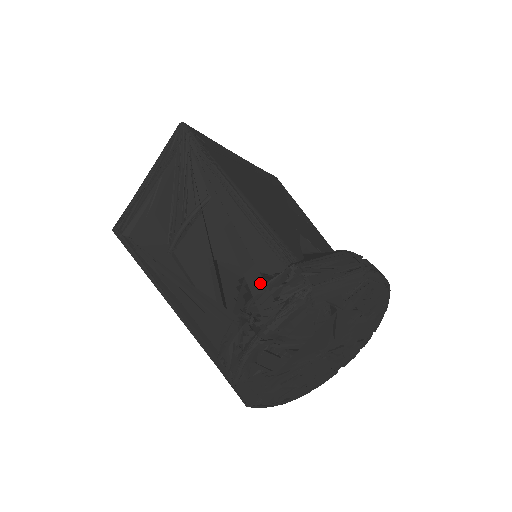
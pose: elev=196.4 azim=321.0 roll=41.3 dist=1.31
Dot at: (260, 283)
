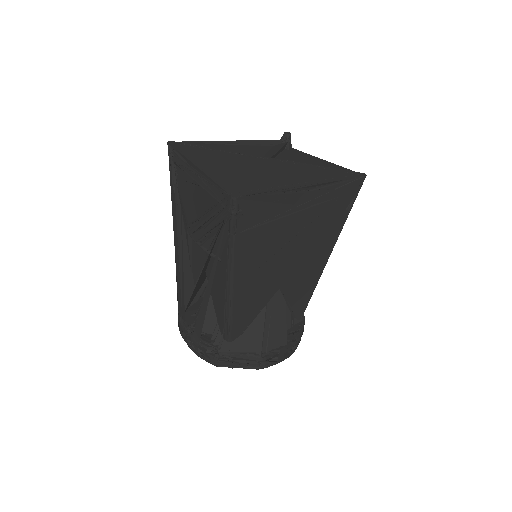
Dot at: (198, 338)
